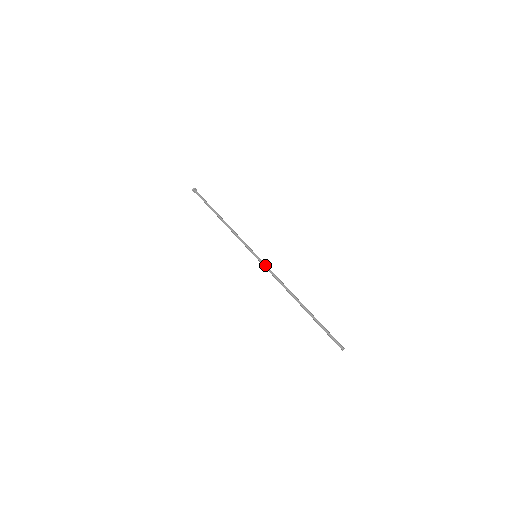
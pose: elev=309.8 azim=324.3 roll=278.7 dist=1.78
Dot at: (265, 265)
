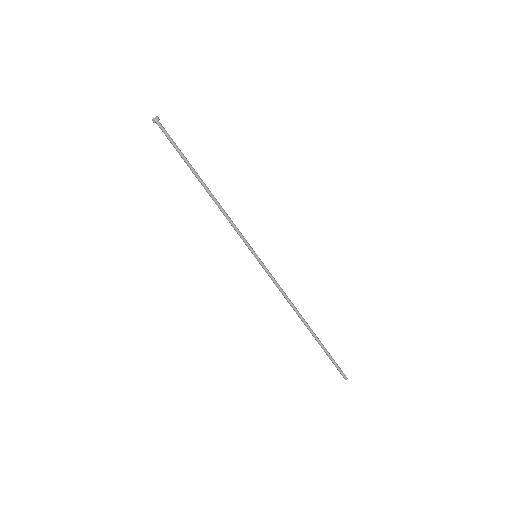
Dot at: (269, 272)
